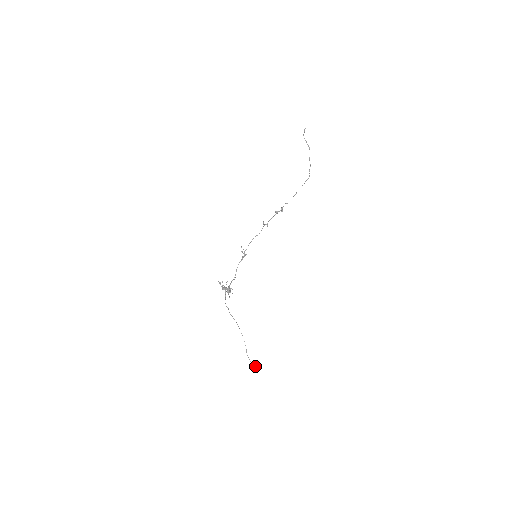
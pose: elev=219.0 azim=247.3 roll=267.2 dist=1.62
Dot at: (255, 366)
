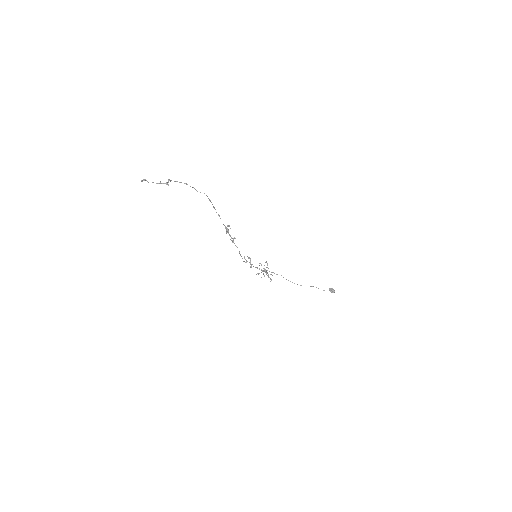
Dot at: occluded
